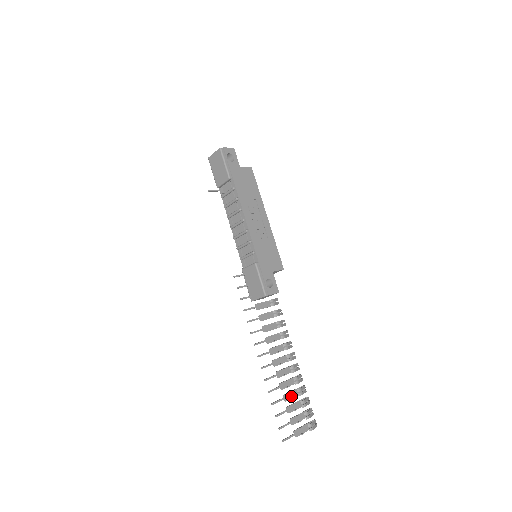
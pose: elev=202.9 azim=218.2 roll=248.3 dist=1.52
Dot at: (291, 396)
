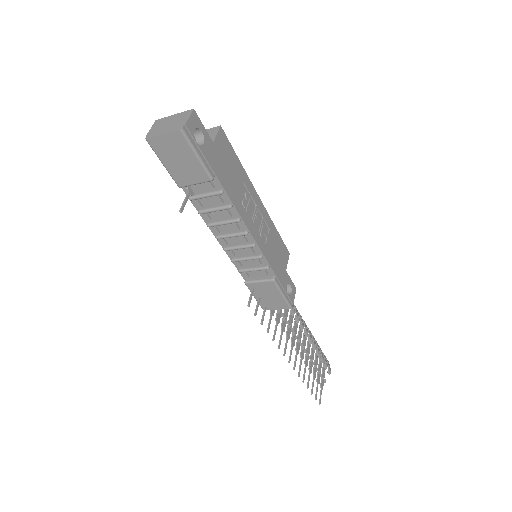
Dot at: (312, 362)
